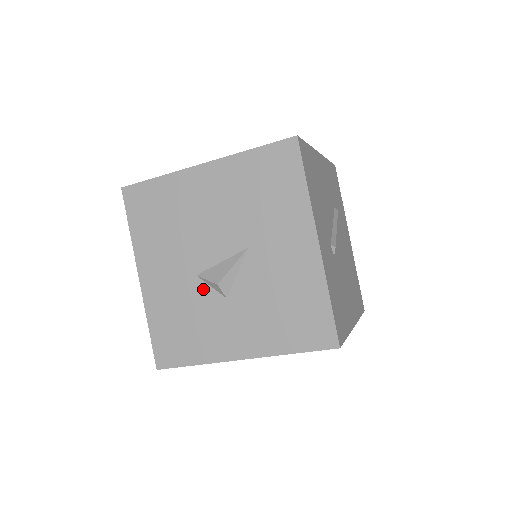
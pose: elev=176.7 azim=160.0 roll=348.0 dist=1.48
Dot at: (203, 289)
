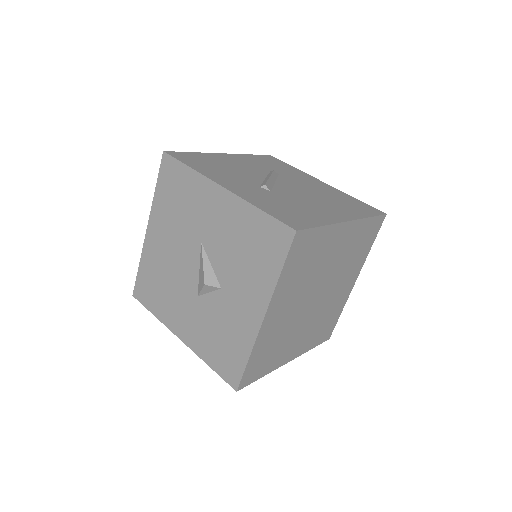
Dot at: (207, 300)
